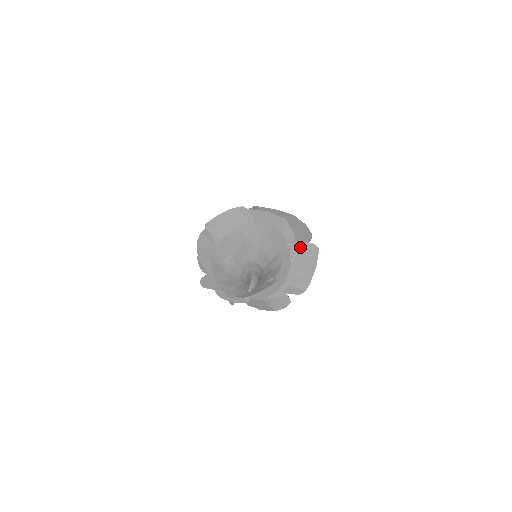
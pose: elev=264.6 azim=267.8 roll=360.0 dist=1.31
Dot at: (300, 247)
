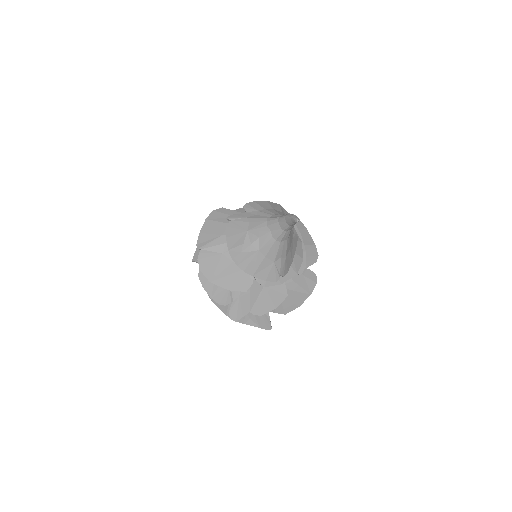
Dot at: occluded
